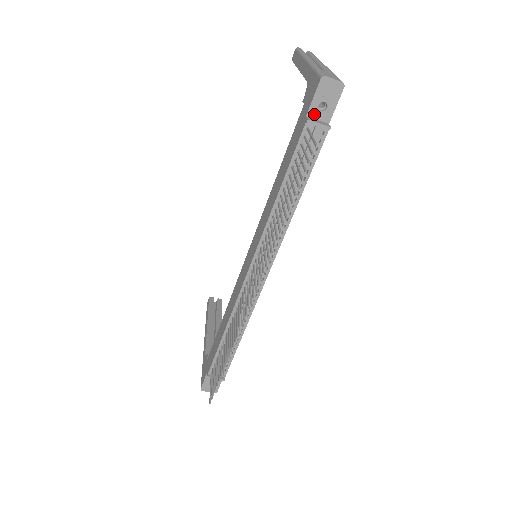
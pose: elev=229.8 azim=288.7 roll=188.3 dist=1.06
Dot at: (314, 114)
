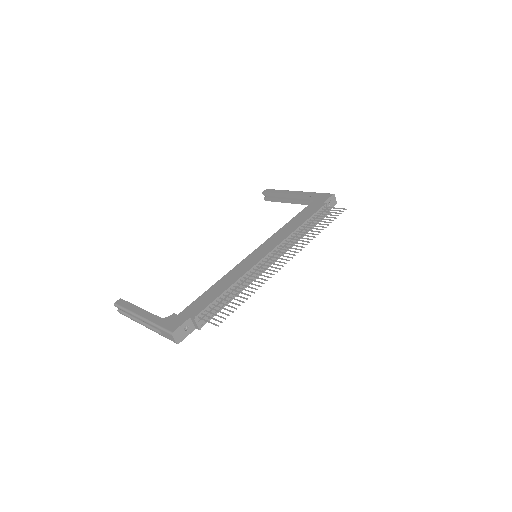
Dot at: occluded
